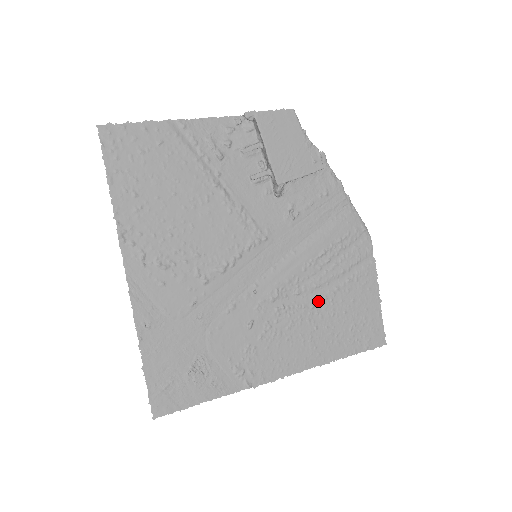
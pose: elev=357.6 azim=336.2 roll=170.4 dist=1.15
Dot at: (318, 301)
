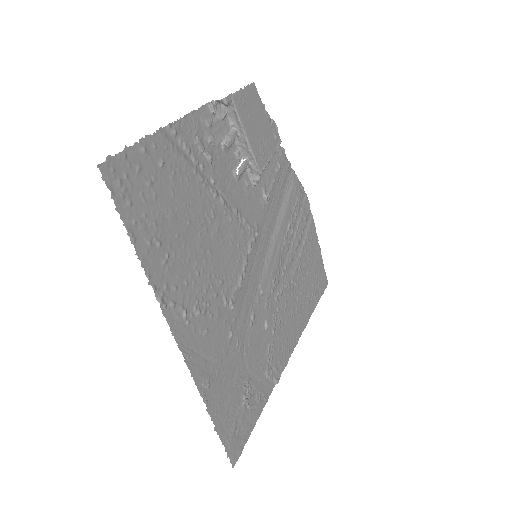
Dot at: (294, 273)
